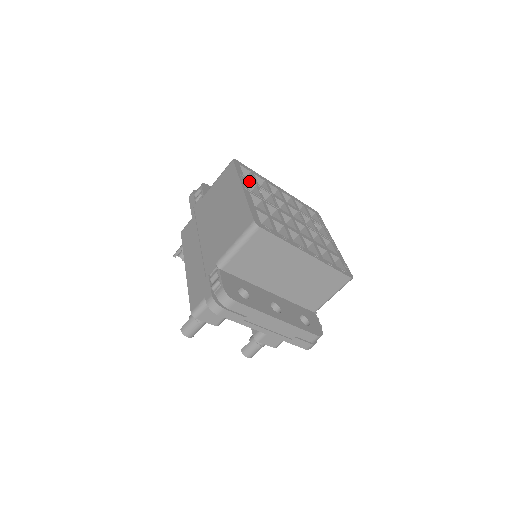
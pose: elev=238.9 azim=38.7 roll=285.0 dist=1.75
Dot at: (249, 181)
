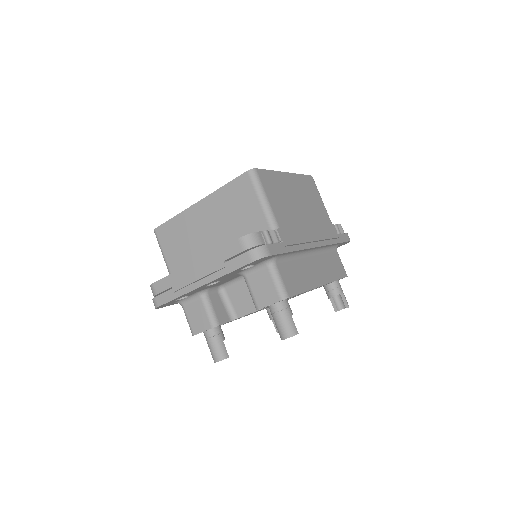
Dot at: occluded
